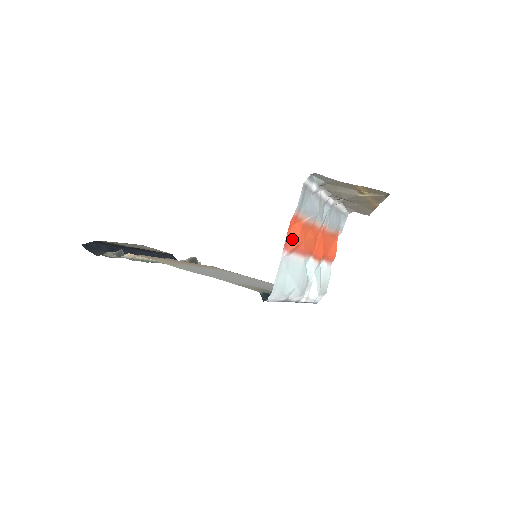
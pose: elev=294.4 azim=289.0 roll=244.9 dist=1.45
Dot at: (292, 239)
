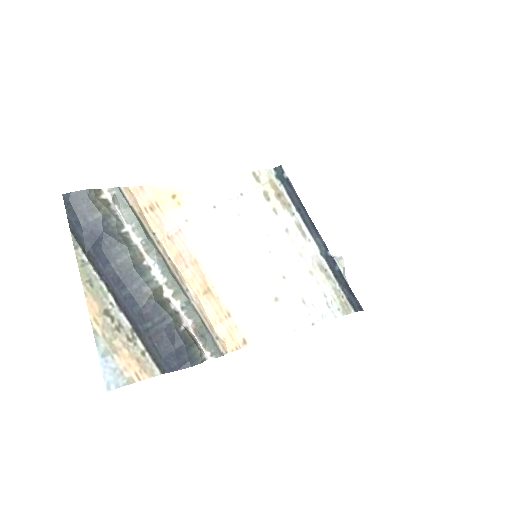
Dot at: occluded
